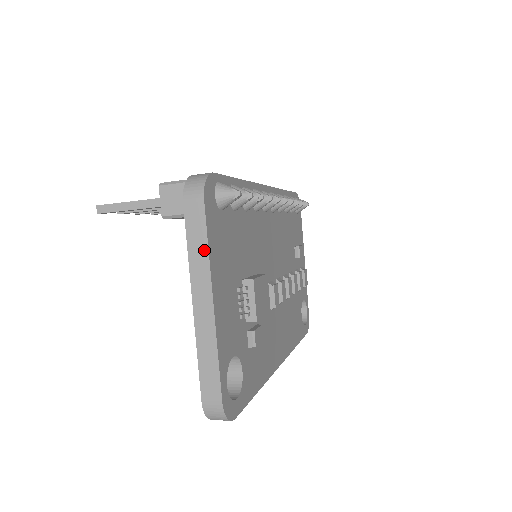
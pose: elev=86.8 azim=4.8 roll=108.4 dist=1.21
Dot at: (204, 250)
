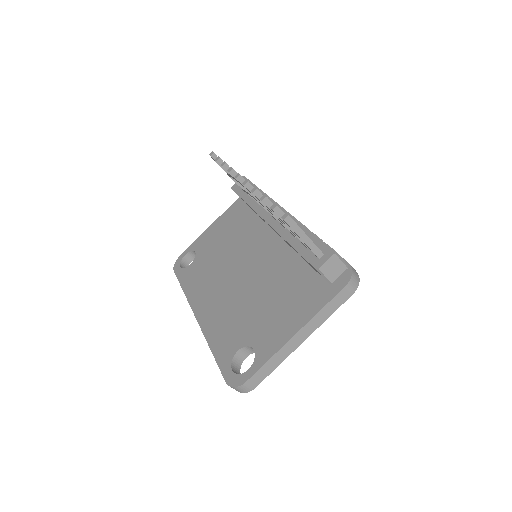
Dot at: (328, 316)
